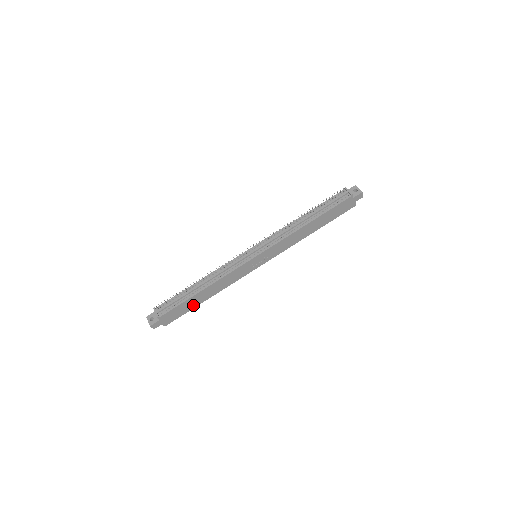
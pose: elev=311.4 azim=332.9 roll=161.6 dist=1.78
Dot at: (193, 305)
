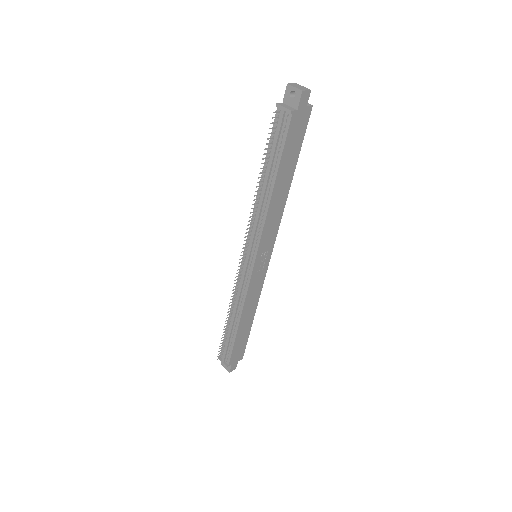
Dot at: (246, 333)
